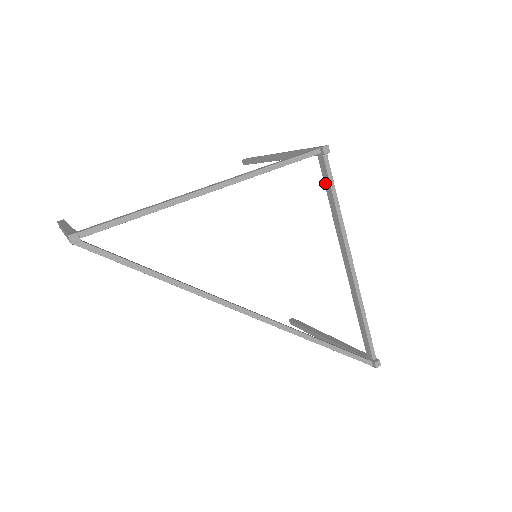
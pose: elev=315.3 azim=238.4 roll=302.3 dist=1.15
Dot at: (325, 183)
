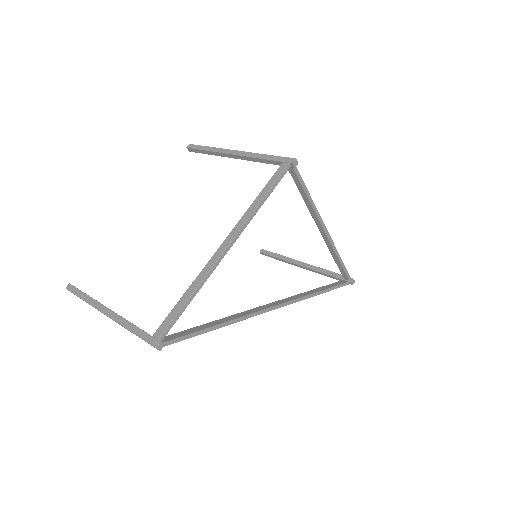
Dot at: (296, 183)
